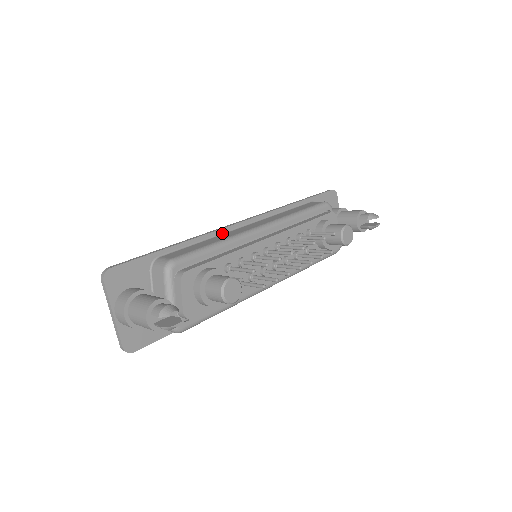
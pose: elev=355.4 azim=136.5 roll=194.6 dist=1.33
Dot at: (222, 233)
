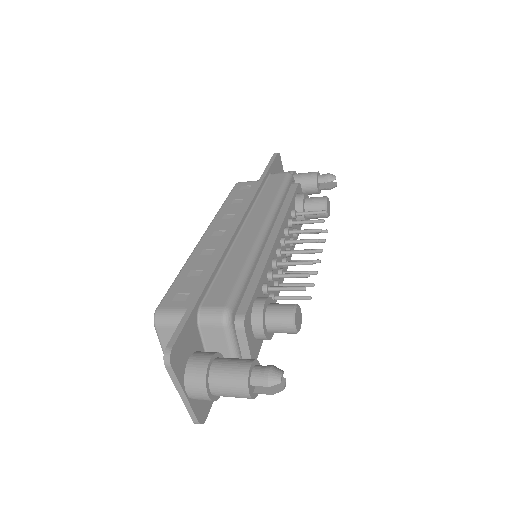
Dot at: (230, 247)
